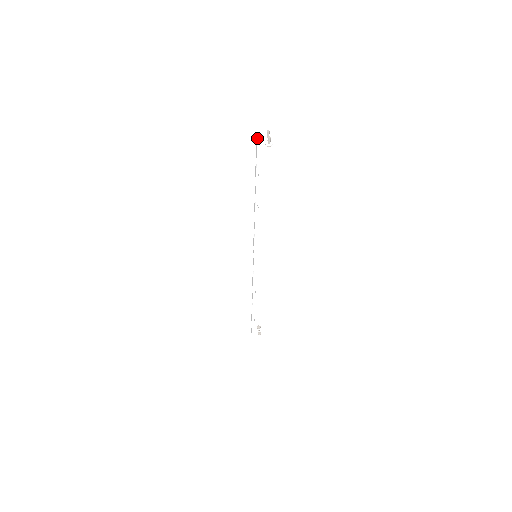
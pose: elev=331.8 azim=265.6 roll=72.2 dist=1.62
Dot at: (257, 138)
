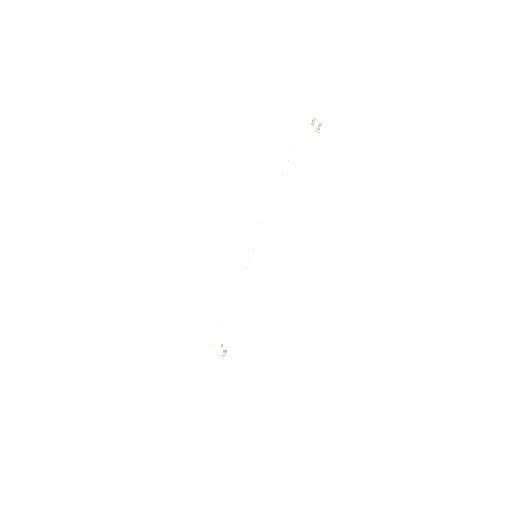
Dot at: (305, 124)
